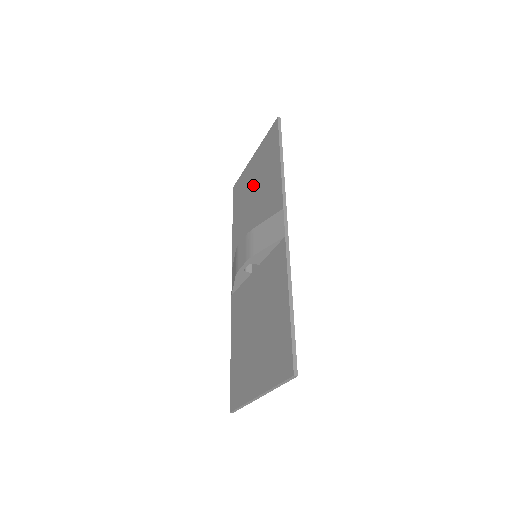
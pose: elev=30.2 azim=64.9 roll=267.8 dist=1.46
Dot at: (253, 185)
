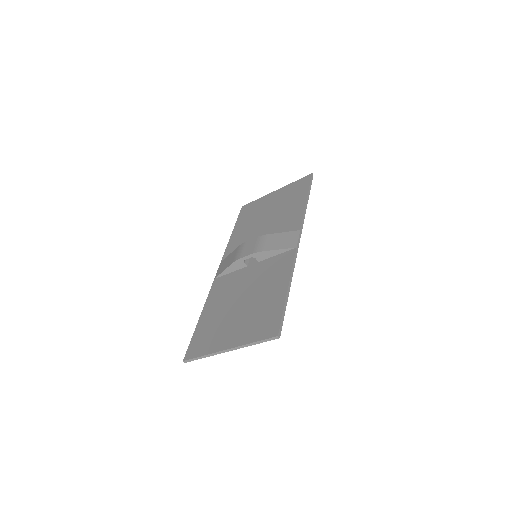
Dot at: (269, 209)
